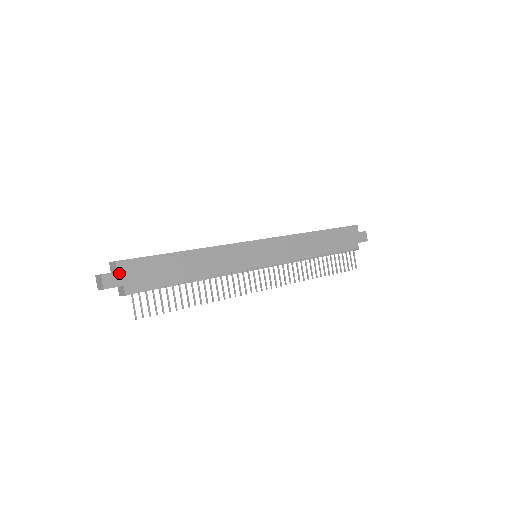
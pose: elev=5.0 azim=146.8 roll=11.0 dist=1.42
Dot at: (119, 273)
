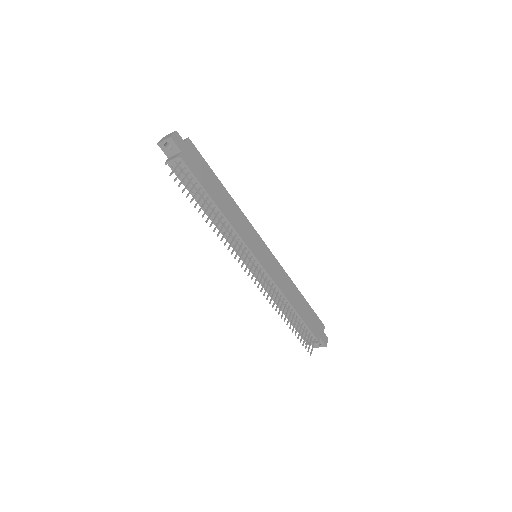
Dot at: (185, 144)
